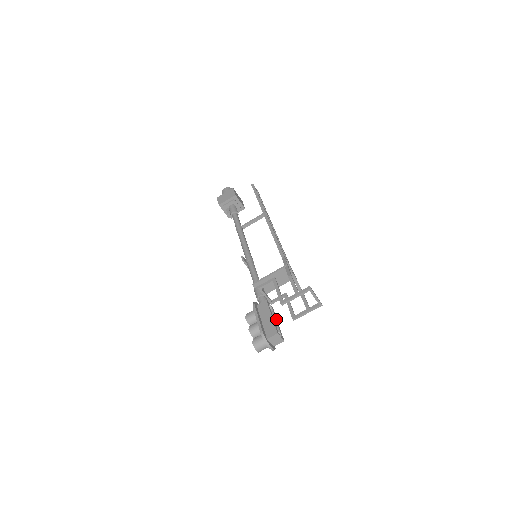
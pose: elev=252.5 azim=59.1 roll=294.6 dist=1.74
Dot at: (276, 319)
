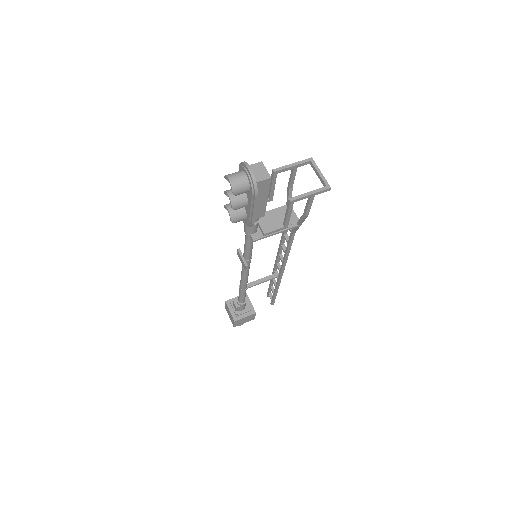
Dot at: (265, 200)
